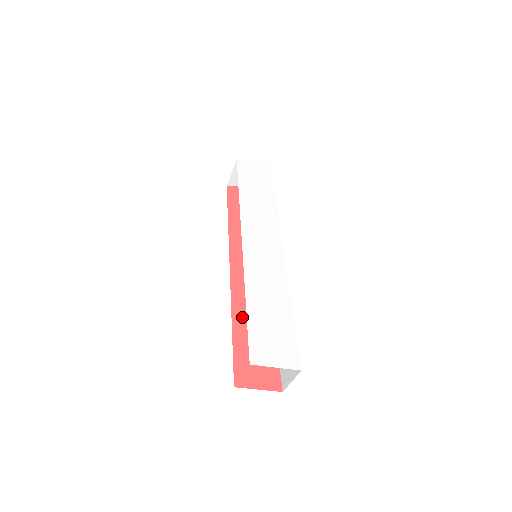
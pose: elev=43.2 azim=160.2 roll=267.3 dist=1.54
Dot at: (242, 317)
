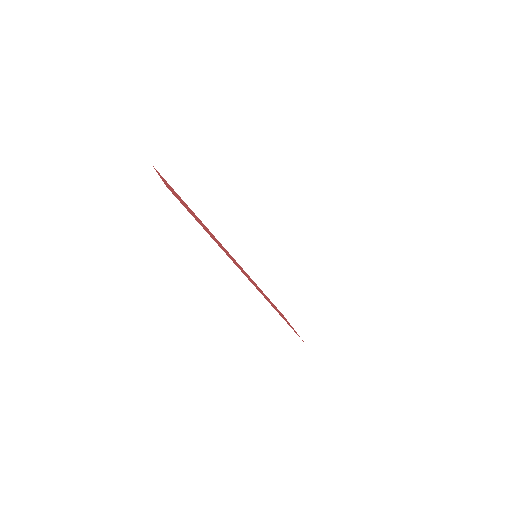
Dot at: (203, 224)
